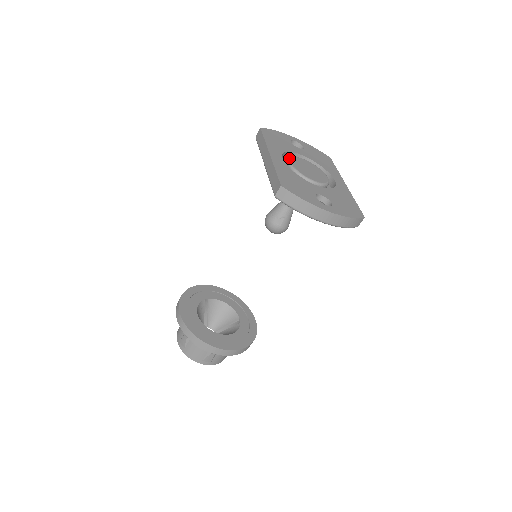
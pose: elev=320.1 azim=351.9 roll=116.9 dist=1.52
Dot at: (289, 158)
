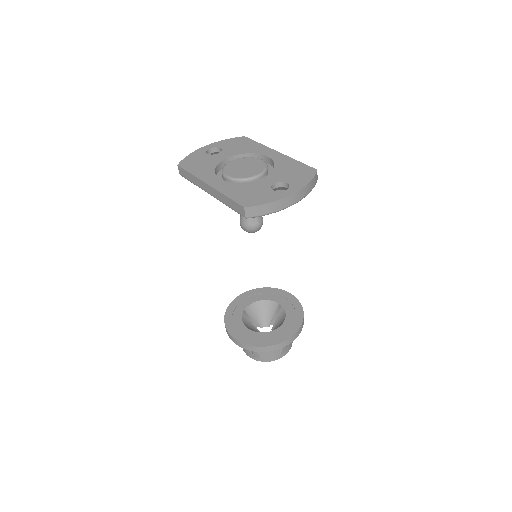
Dot at: (222, 172)
